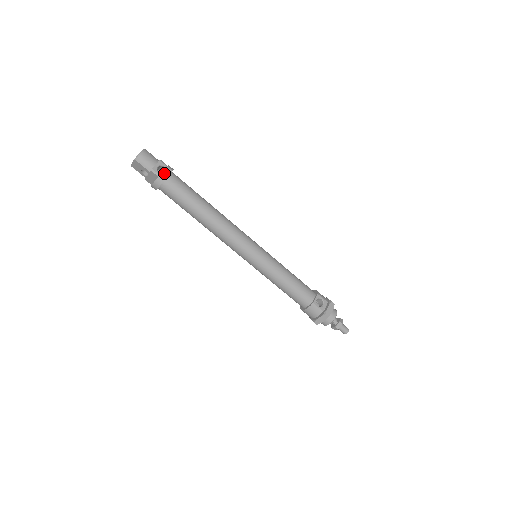
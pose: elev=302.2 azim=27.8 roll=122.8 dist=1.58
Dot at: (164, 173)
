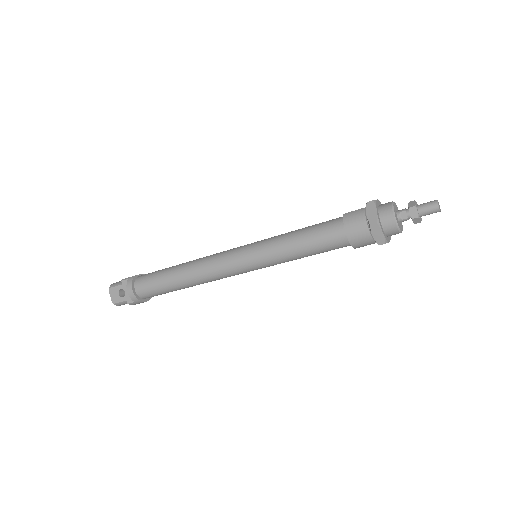
Dot at: occluded
